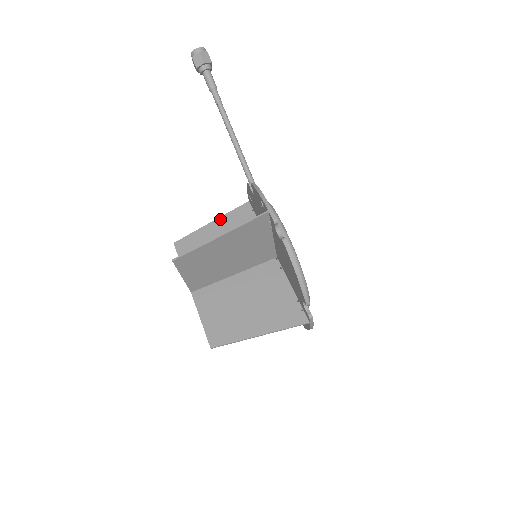
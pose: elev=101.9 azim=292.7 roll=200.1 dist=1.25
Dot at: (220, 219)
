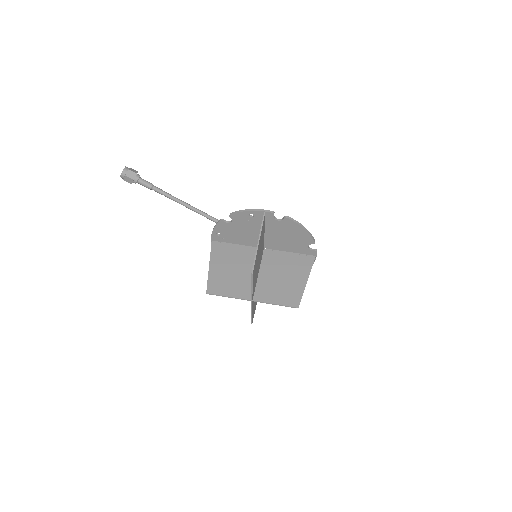
Dot at: (211, 261)
